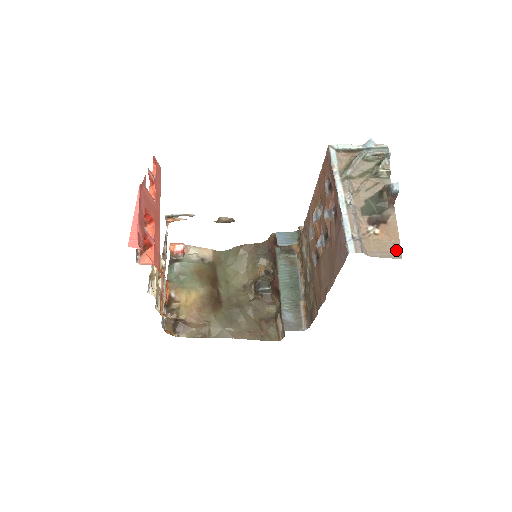
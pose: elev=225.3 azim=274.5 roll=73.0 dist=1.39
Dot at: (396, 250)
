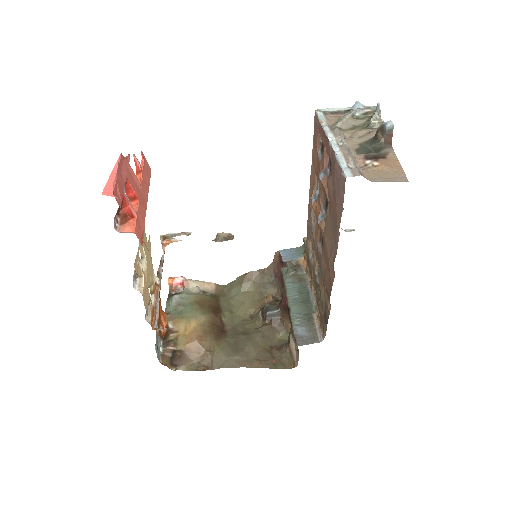
Dot at: (400, 176)
